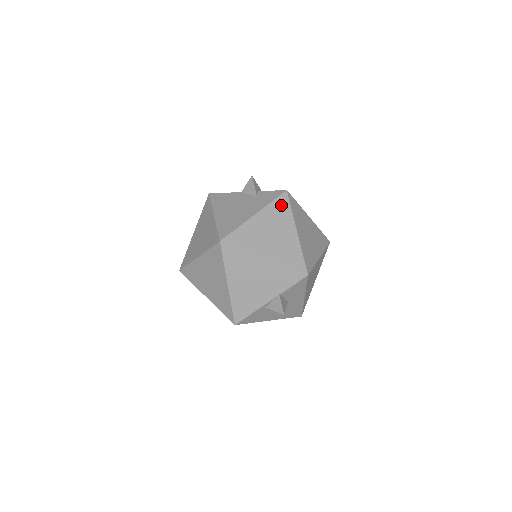
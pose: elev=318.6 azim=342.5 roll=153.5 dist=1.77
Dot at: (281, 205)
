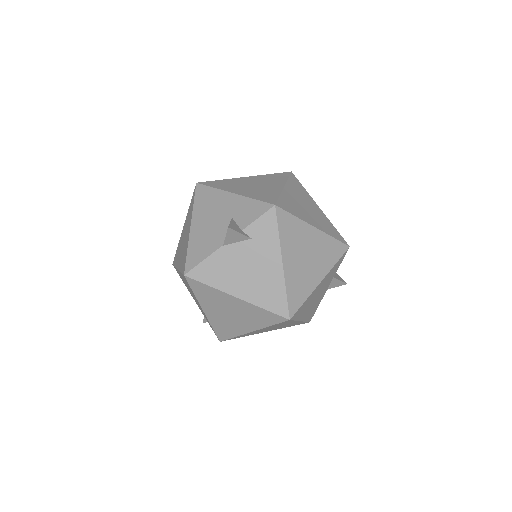
Dot at: (286, 225)
